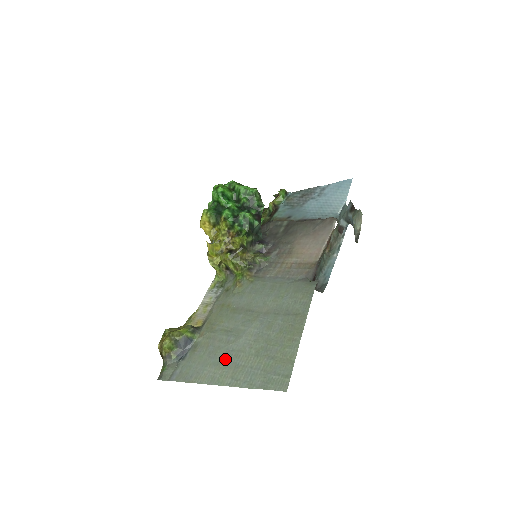
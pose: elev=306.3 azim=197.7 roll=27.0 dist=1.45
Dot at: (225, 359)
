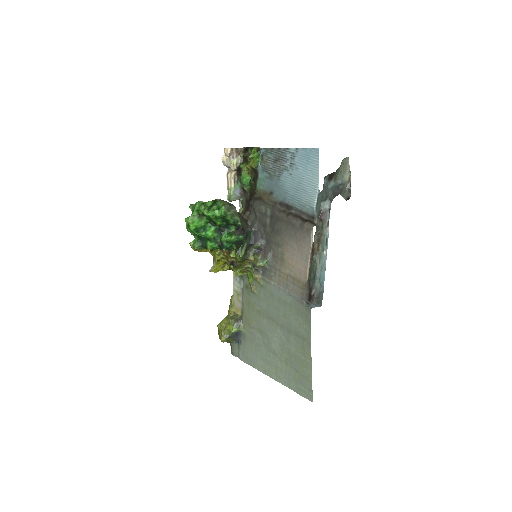
Dot at: (267, 357)
